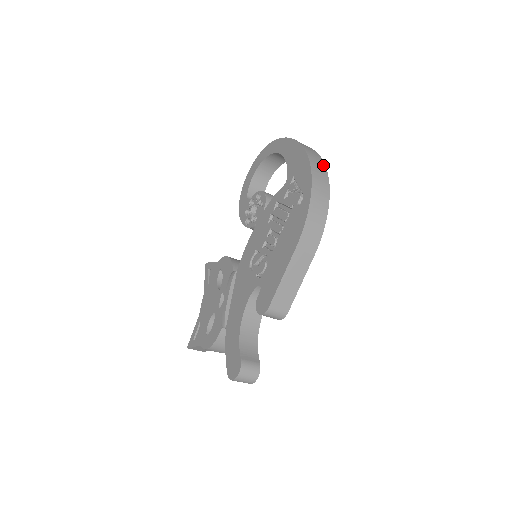
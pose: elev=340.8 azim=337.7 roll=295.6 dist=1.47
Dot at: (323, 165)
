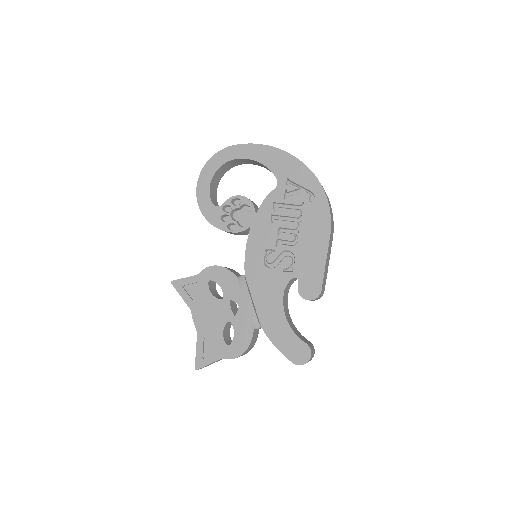
Dot at: occluded
